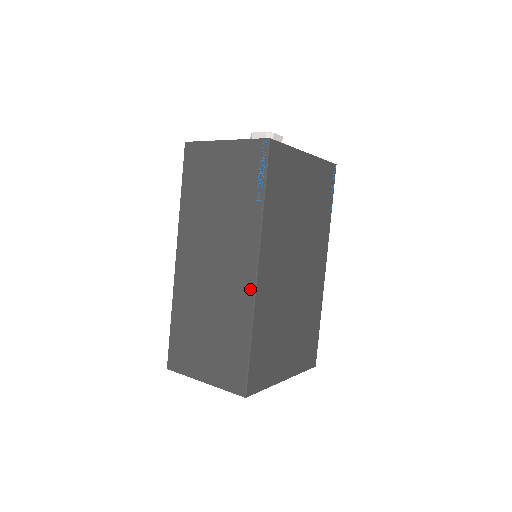
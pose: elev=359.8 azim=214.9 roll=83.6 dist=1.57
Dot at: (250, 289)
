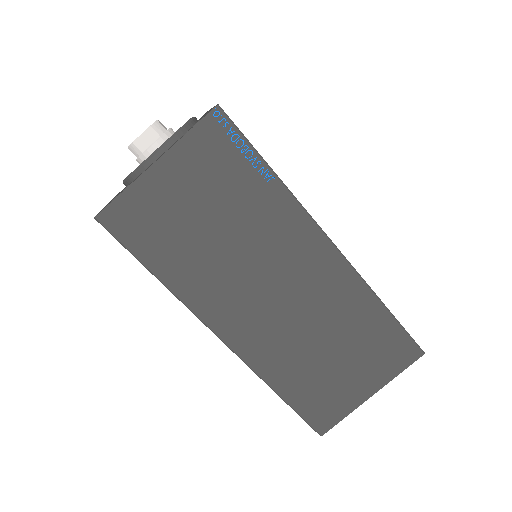
Dot at: (343, 268)
